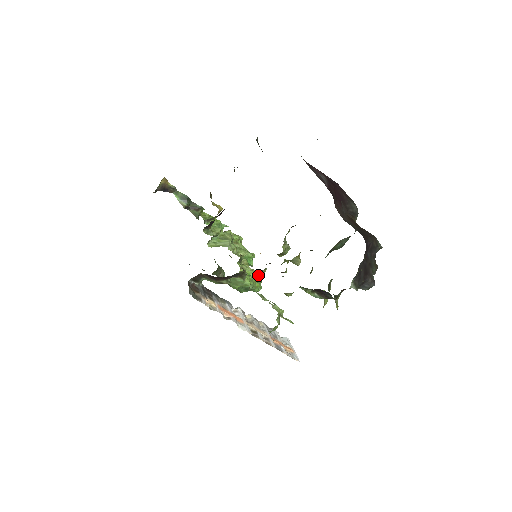
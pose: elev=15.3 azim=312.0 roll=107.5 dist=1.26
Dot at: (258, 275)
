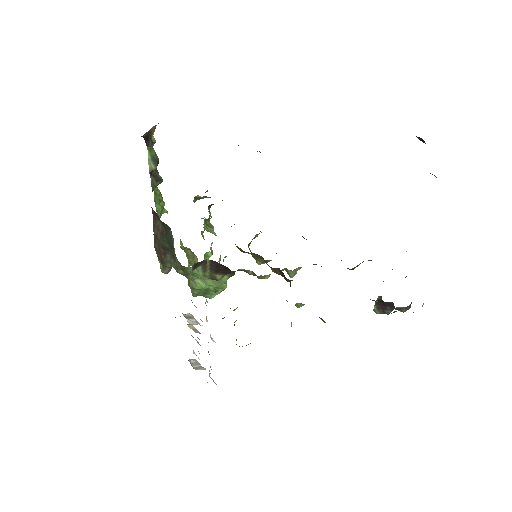
Dot at: (263, 278)
